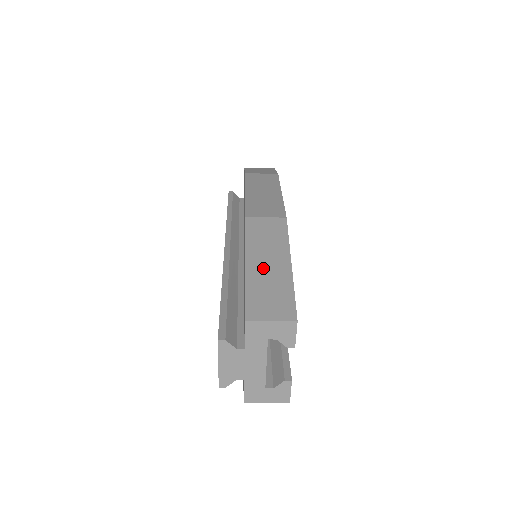
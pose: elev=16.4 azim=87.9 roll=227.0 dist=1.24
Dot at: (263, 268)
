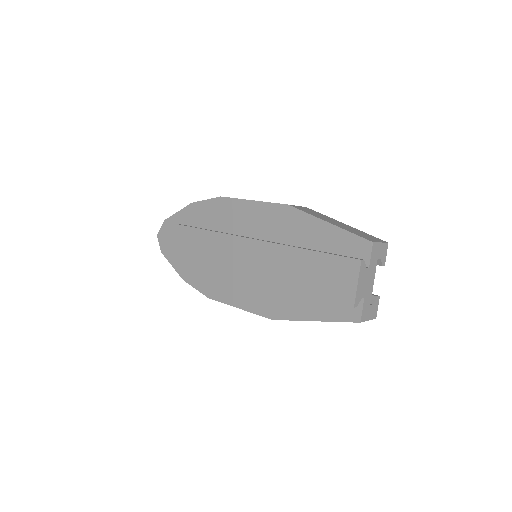
Dot at: (339, 224)
